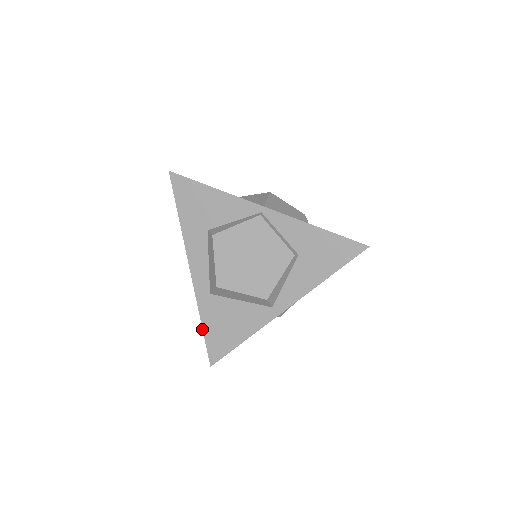
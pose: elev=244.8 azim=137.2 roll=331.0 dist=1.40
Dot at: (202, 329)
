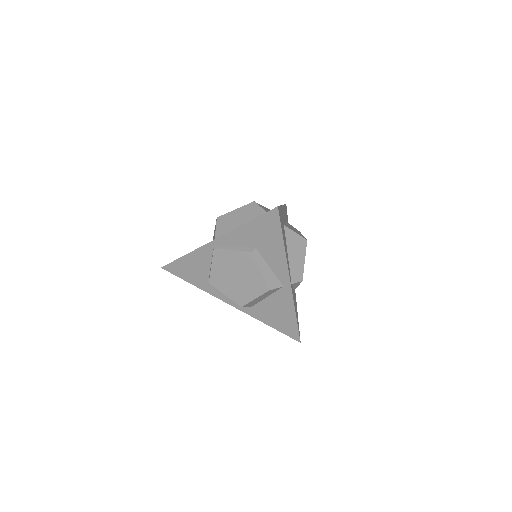
Dot at: occluded
